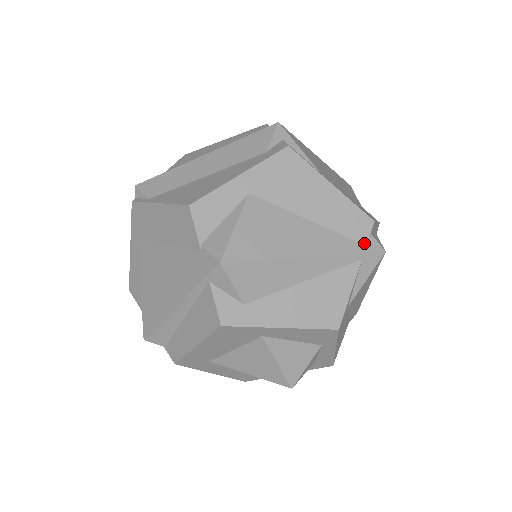
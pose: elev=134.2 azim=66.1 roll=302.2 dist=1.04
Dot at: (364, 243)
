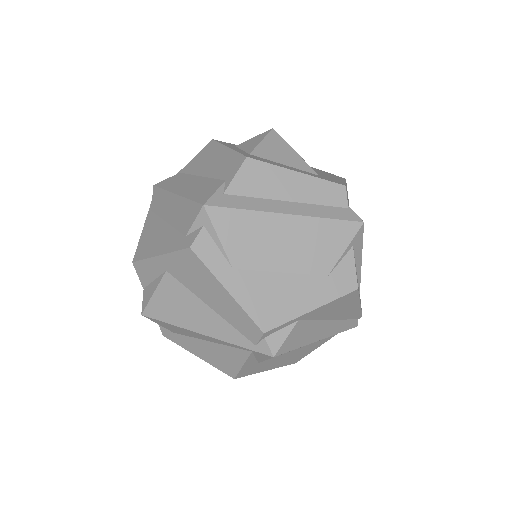
Dot at: (254, 343)
